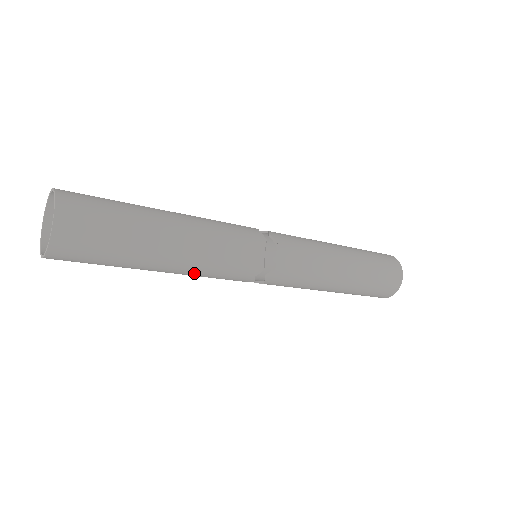
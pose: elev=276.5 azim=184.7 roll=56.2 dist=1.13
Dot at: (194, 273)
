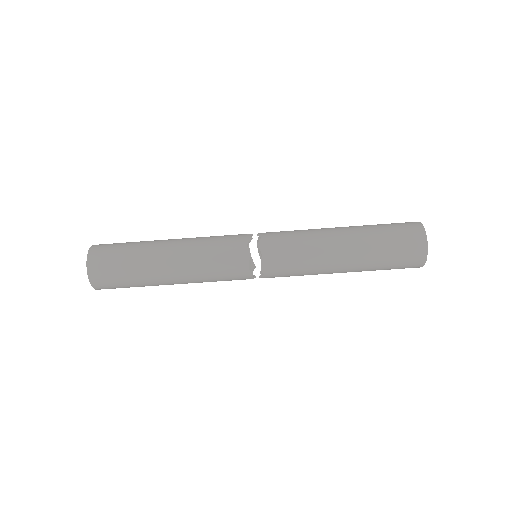
Dot at: occluded
